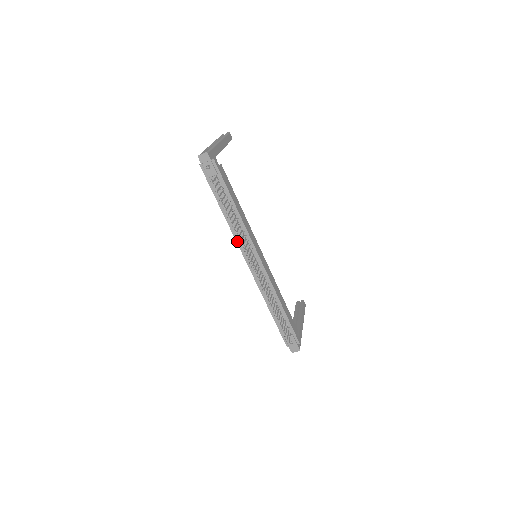
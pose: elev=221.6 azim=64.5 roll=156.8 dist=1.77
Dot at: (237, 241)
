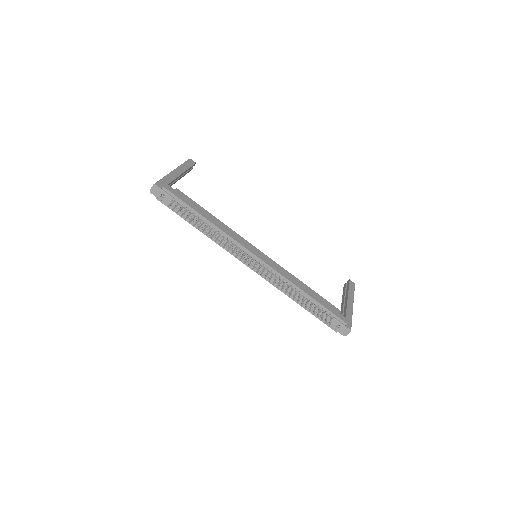
Dot at: occluded
